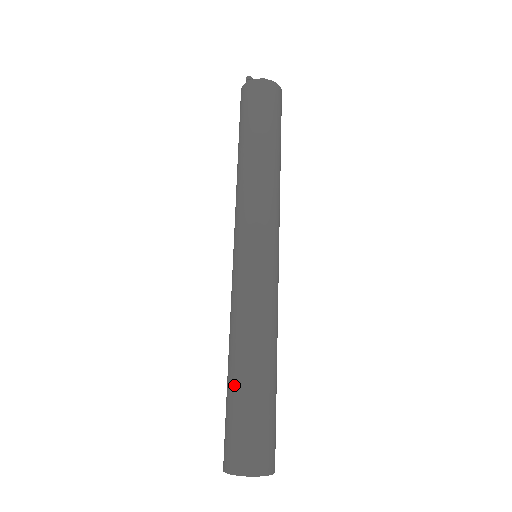
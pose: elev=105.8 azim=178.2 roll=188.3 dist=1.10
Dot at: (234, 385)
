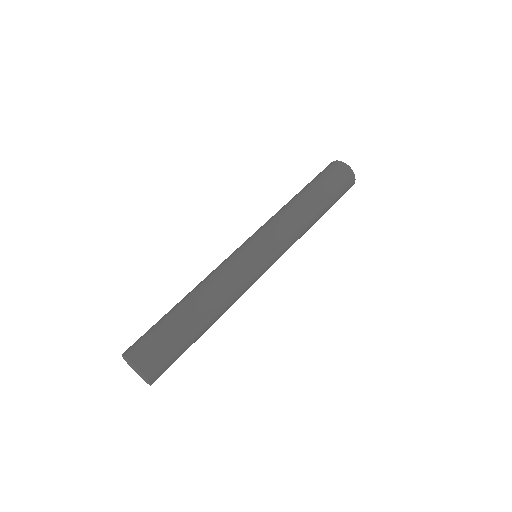
Dot at: (171, 309)
